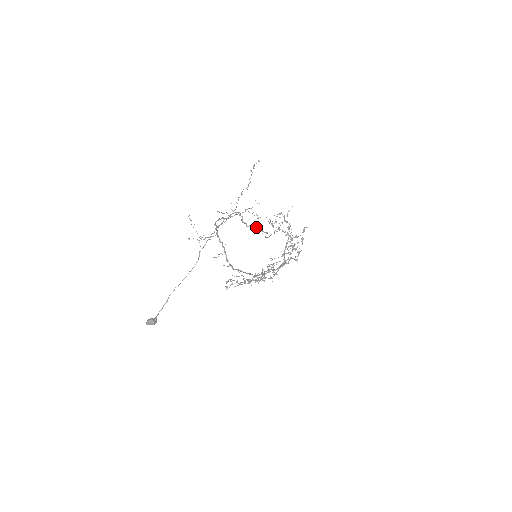
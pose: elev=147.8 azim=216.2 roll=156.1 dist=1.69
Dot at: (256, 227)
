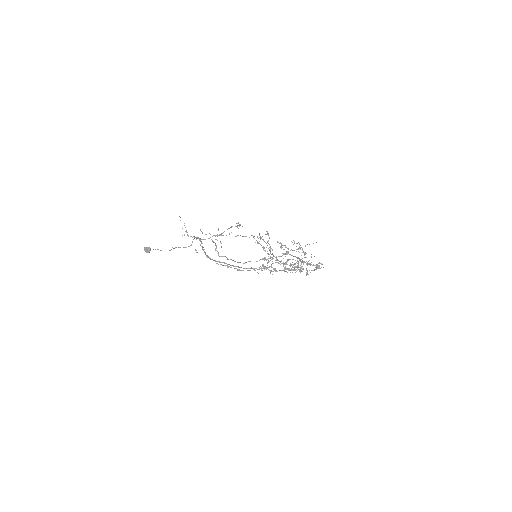
Dot at: (228, 259)
